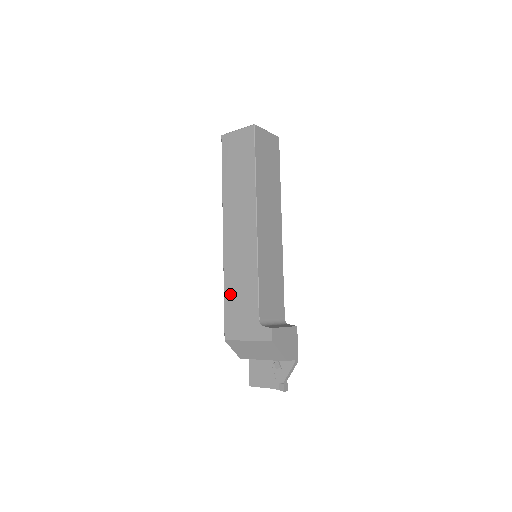
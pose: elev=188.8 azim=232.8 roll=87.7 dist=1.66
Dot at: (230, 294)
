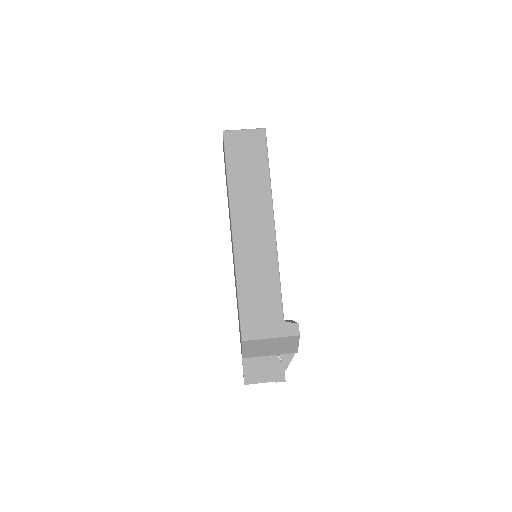
Dot at: (246, 294)
